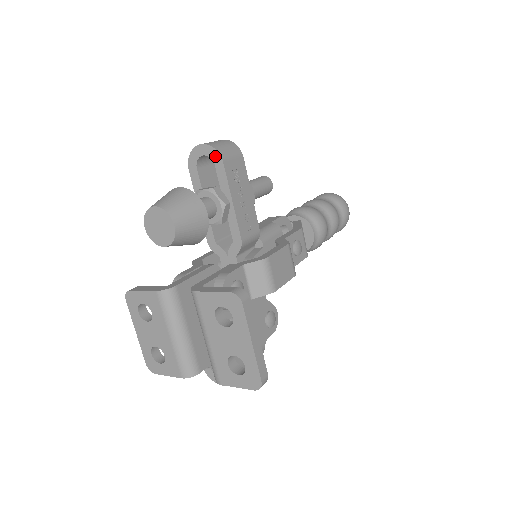
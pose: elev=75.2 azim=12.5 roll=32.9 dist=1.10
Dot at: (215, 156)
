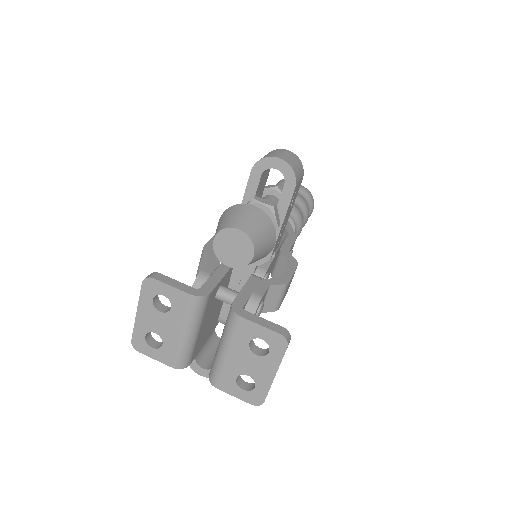
Dot at: (290, 178)
